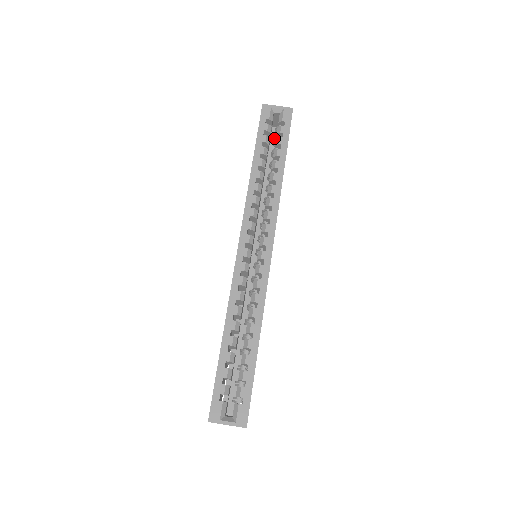
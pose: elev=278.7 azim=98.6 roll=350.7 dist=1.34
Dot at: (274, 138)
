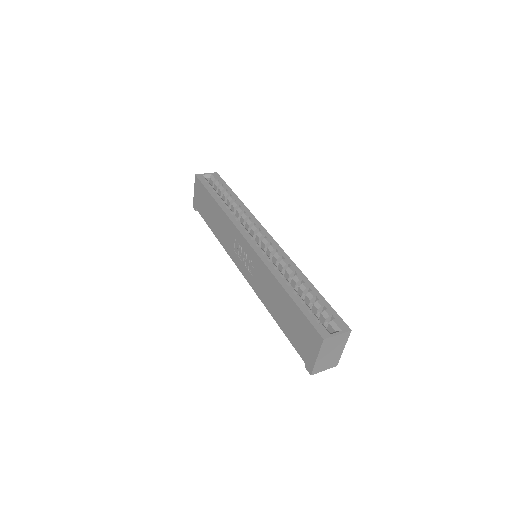
Dot at: occluded
